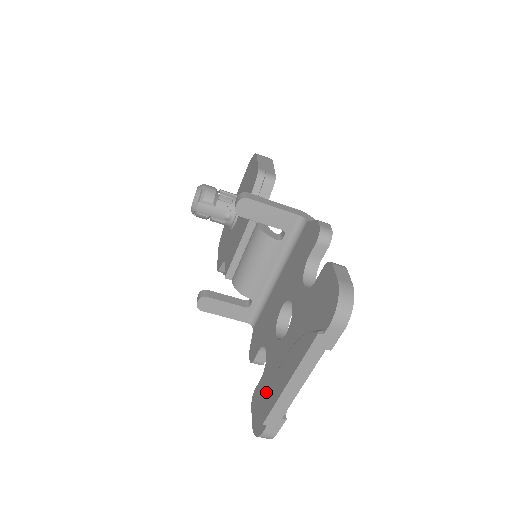
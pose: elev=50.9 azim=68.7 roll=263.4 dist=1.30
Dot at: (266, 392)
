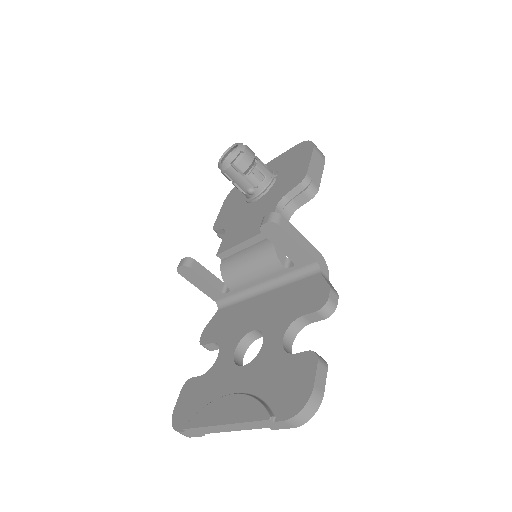
Dot at: (200, 397)
